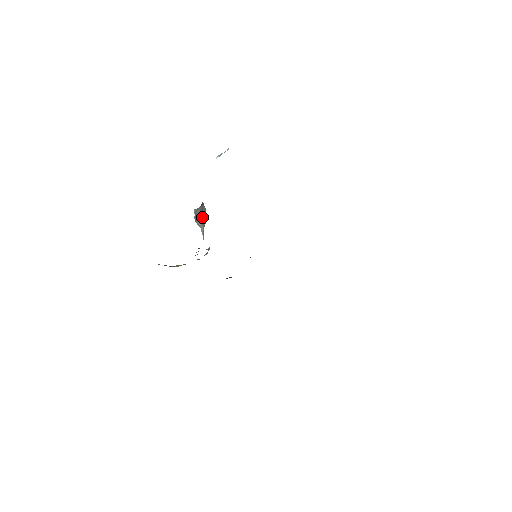
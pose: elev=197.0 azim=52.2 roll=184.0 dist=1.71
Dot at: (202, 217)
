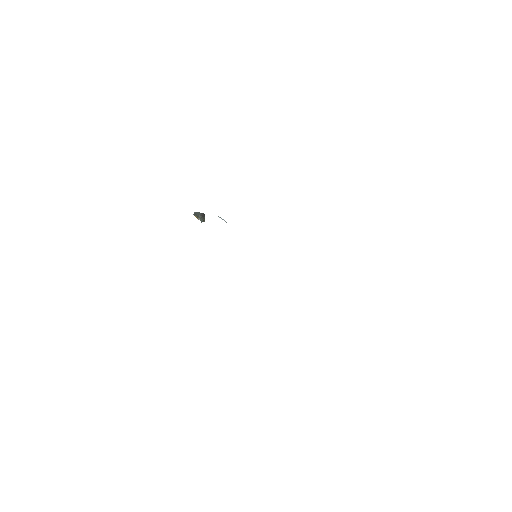
Dot at: (203, 217)
